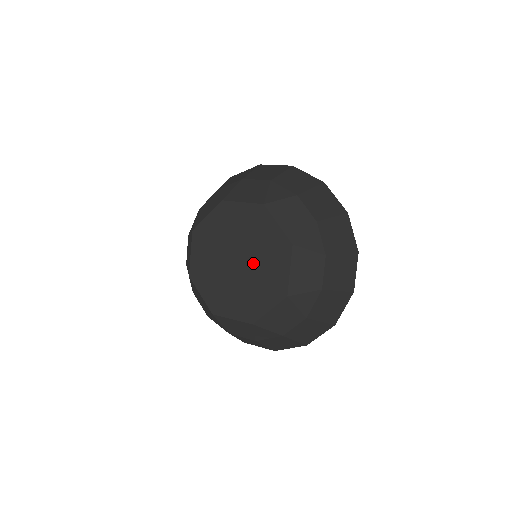
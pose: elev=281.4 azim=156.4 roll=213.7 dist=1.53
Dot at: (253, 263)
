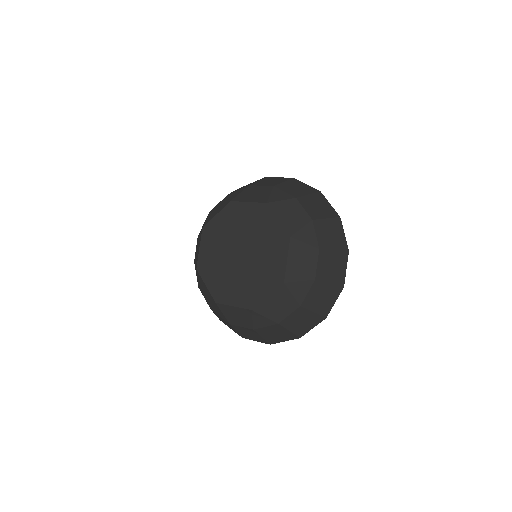
Dot at: (251, 242)
